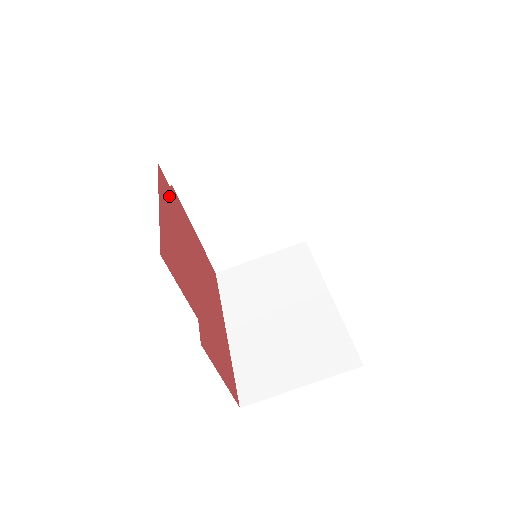
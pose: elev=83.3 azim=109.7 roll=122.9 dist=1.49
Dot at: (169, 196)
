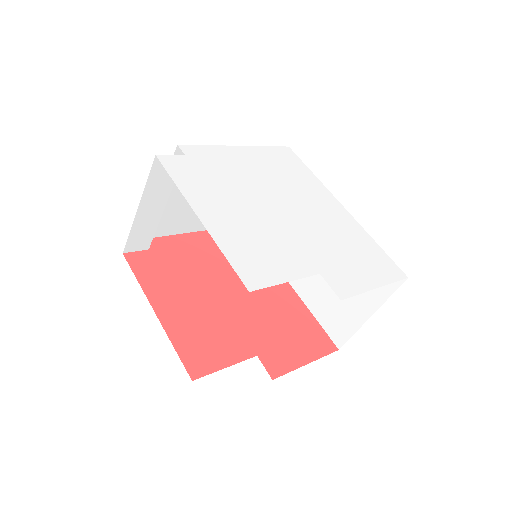
Dot at: (156, 267)
